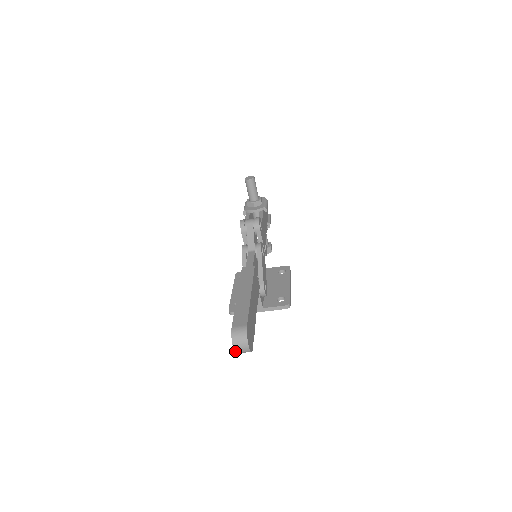
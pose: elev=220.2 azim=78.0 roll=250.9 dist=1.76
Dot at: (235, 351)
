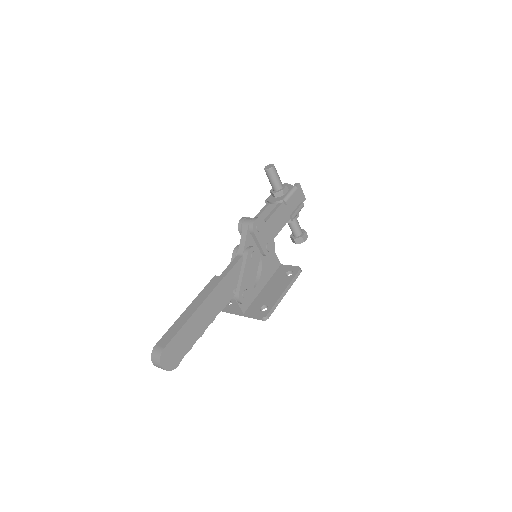
Dot at: (156, 366)
